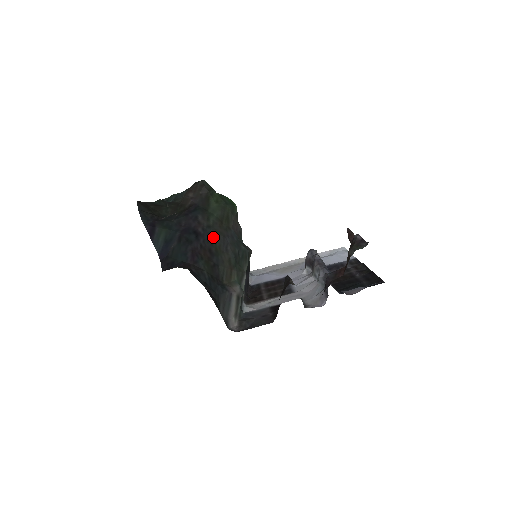
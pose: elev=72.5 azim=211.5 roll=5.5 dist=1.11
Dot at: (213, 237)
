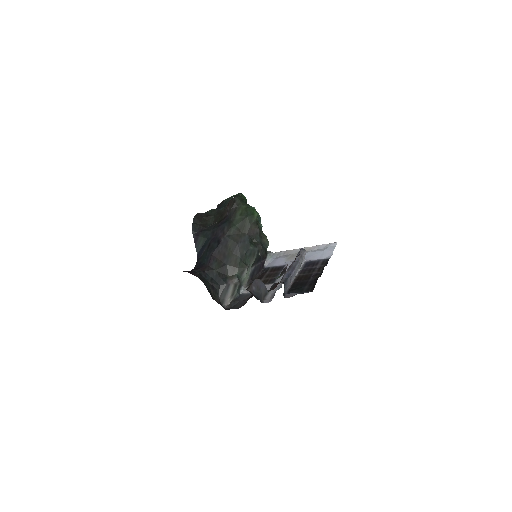
Dot at: (229, 244)
